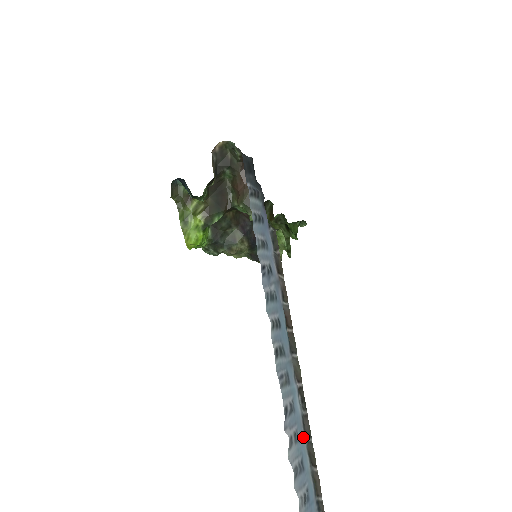
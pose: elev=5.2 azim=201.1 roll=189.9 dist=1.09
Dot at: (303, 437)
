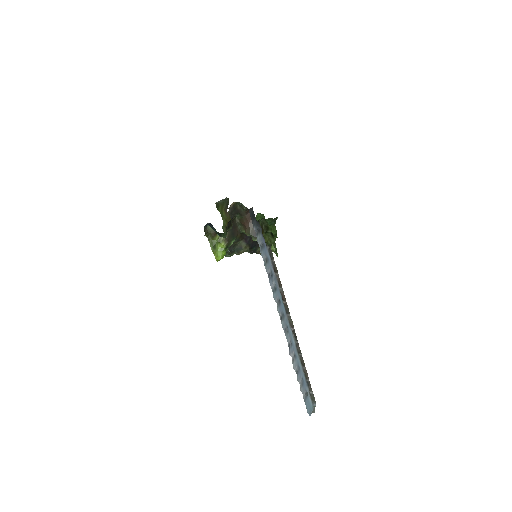
Dot at: (297, 354)
